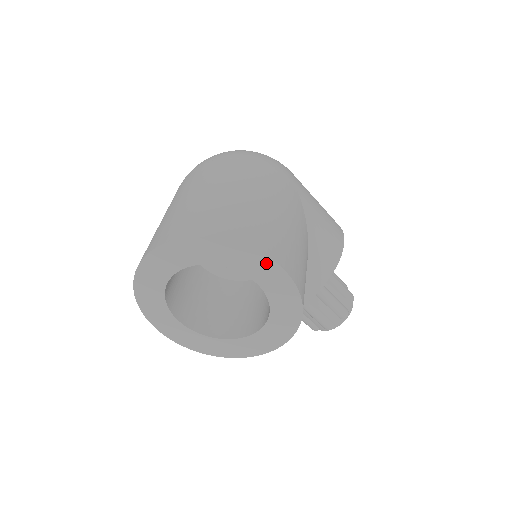
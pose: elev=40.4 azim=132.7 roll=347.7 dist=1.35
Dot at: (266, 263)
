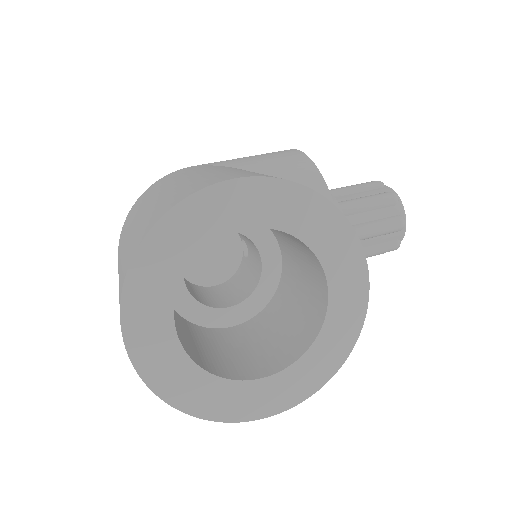
Dot at: (216, 196)
